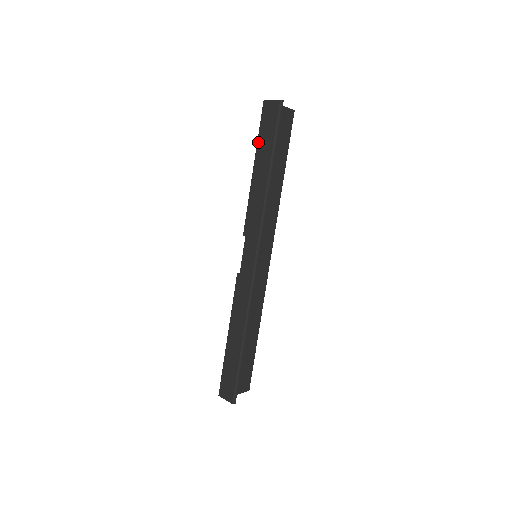
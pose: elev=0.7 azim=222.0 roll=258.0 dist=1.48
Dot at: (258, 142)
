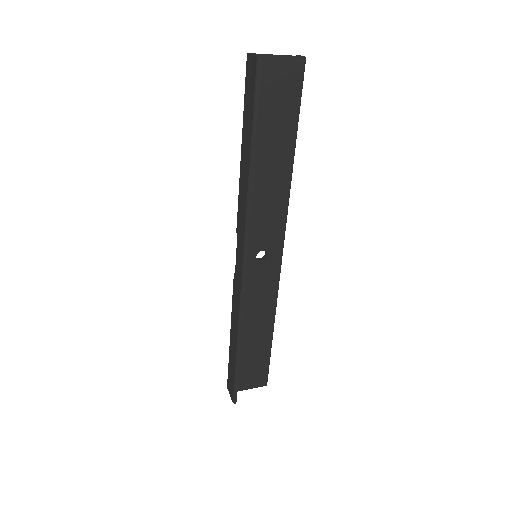
Dot at: (243, 115)
